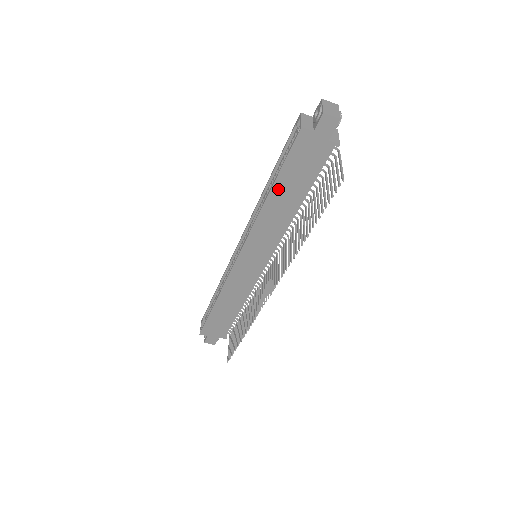
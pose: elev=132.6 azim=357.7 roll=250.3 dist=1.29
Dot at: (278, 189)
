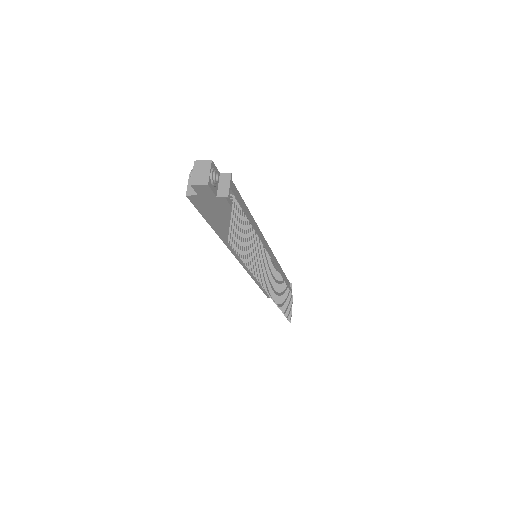
Dot at: (217, 227)
